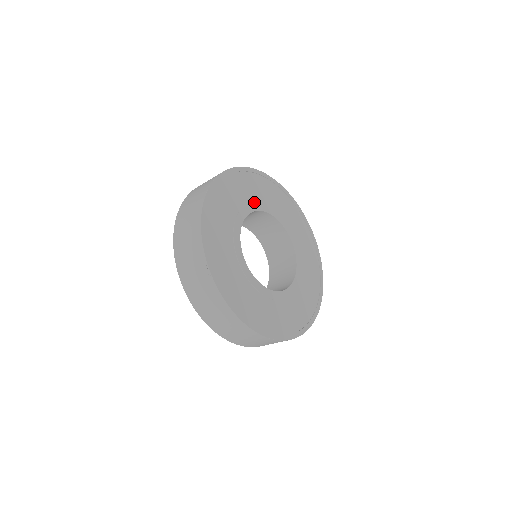
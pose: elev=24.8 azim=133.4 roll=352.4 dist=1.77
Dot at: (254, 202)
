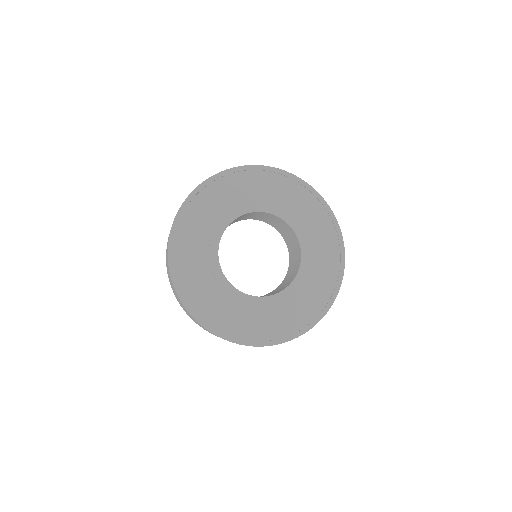
Dot at: (271, 204)
